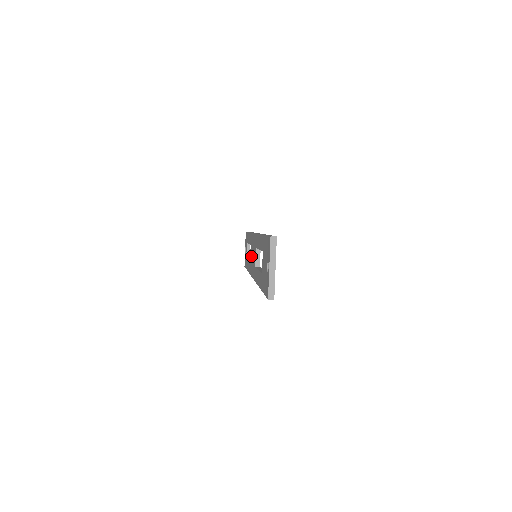
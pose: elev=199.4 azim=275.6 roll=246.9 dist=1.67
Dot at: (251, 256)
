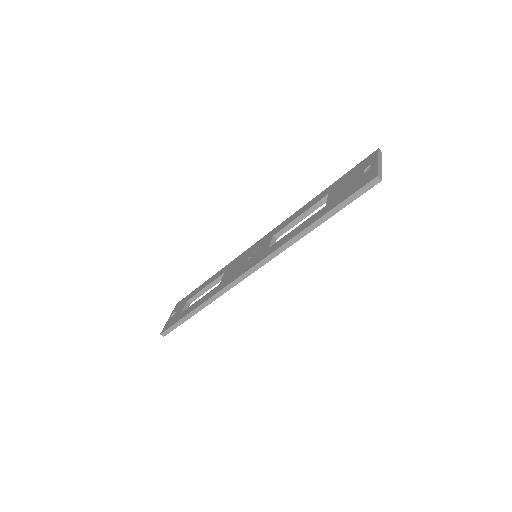
Dot at: (233, 270)
